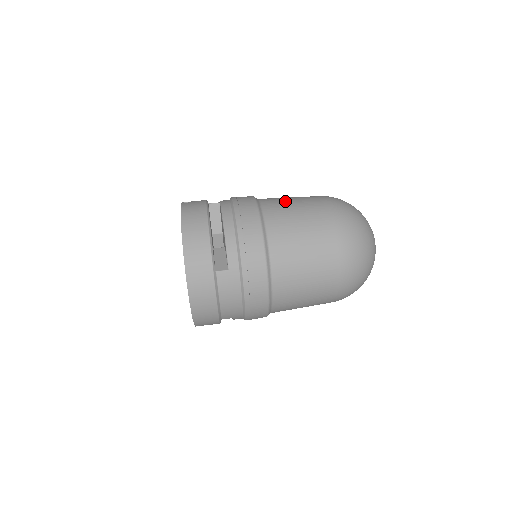
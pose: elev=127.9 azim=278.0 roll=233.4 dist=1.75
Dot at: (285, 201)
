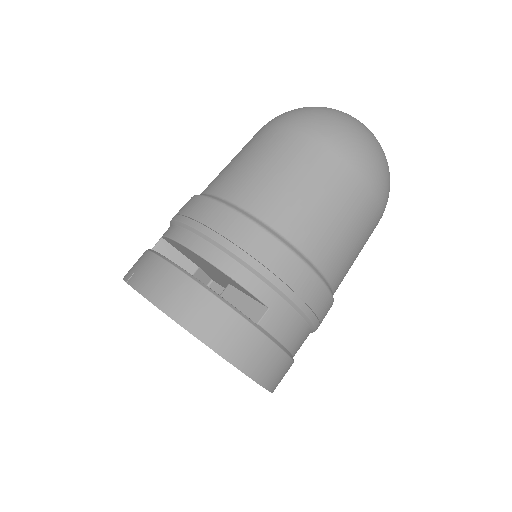
Dot at: (241, 168)
